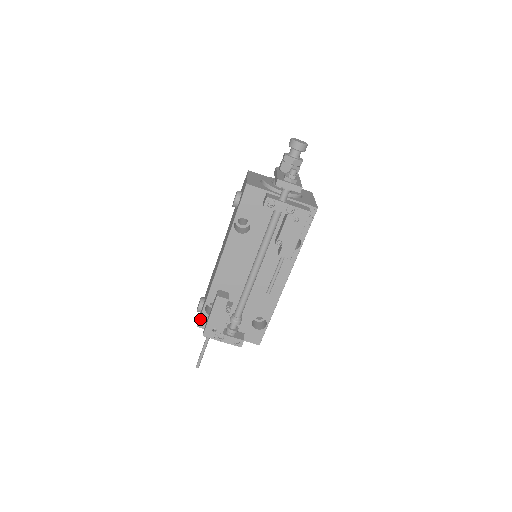
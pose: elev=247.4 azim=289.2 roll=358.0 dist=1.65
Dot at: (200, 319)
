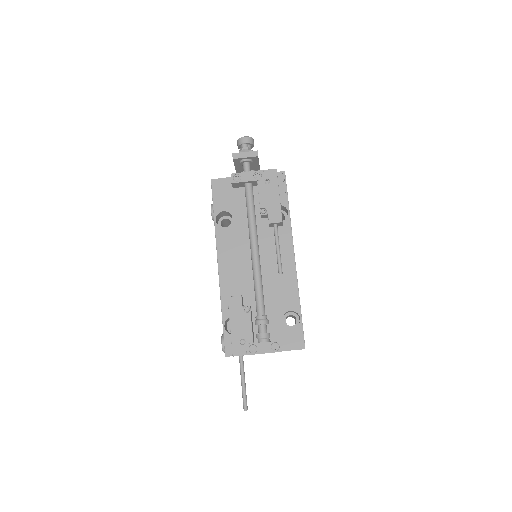
Dot at: (225, 345)
